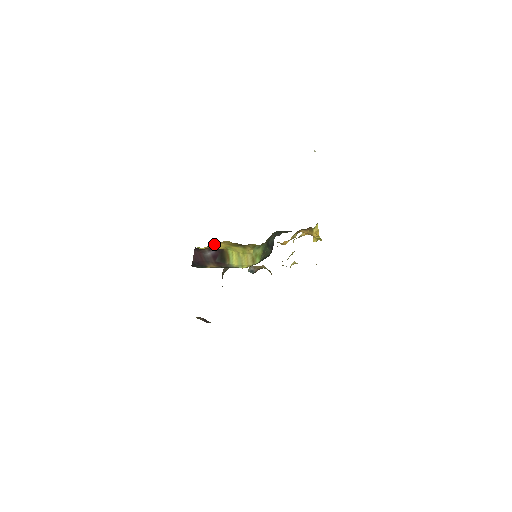
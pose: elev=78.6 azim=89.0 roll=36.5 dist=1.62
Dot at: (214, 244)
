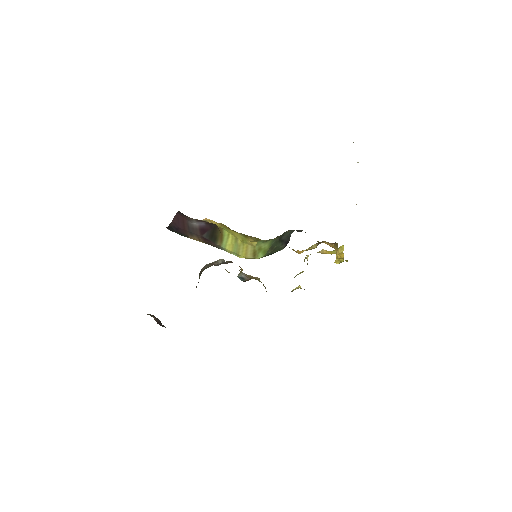
Dot at: occluded
